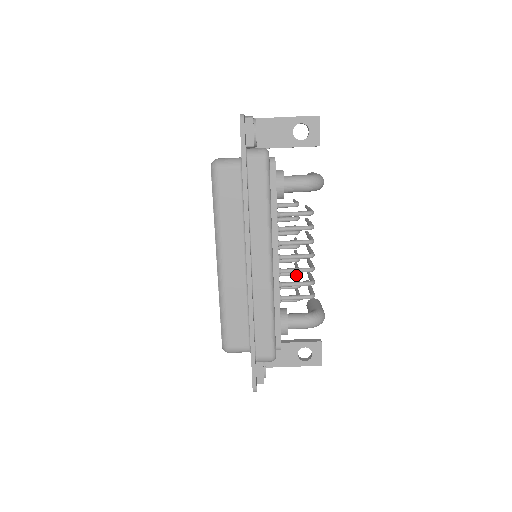
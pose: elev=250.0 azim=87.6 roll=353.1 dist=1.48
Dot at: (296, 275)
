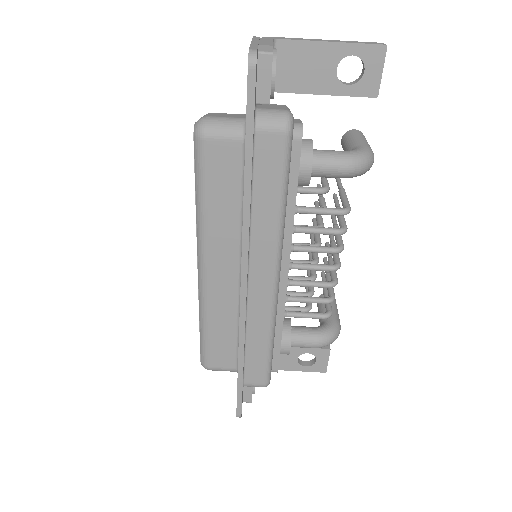
Dot at: occluded
